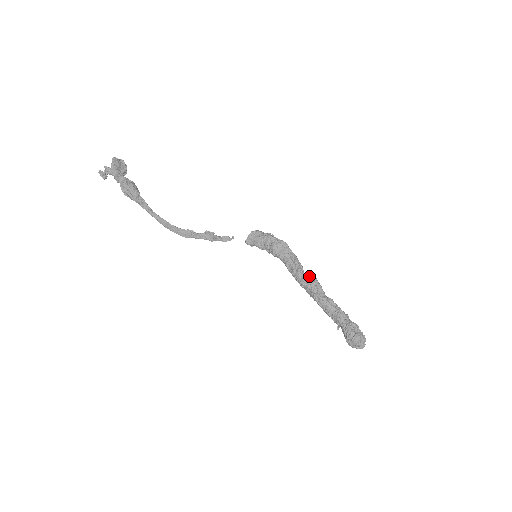
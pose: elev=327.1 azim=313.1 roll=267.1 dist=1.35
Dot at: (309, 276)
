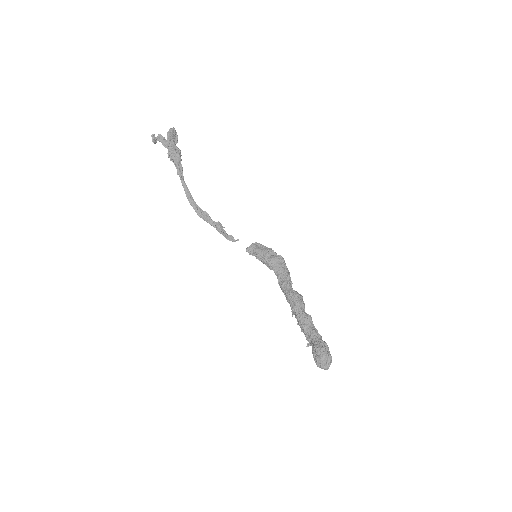
Dot at: (296, 291)
